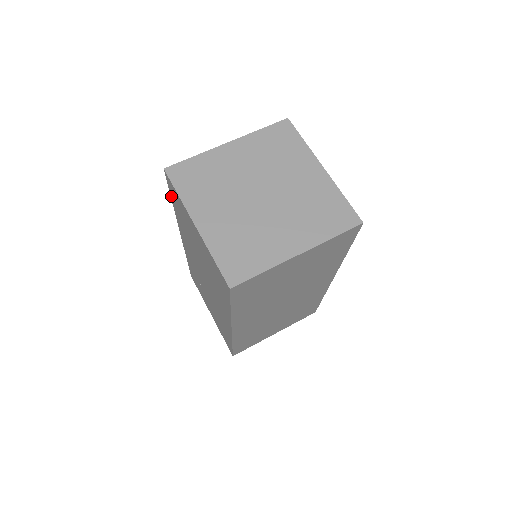
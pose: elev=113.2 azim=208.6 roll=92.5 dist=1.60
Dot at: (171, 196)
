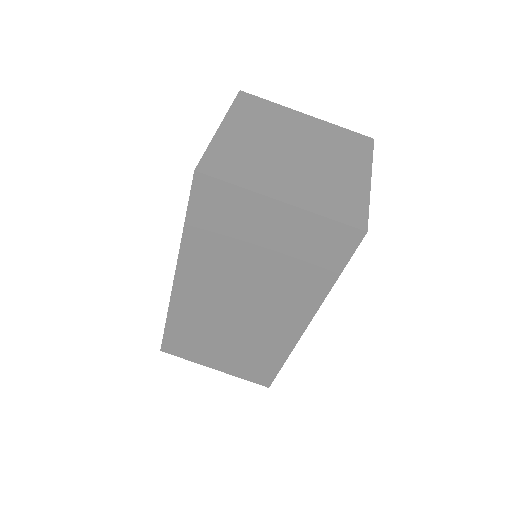
Dot at: (190, 214)
